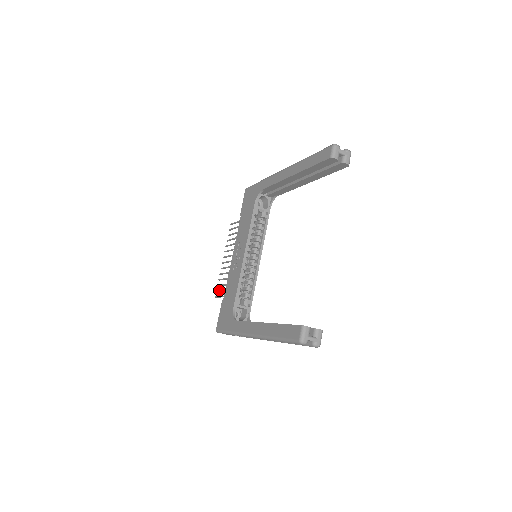
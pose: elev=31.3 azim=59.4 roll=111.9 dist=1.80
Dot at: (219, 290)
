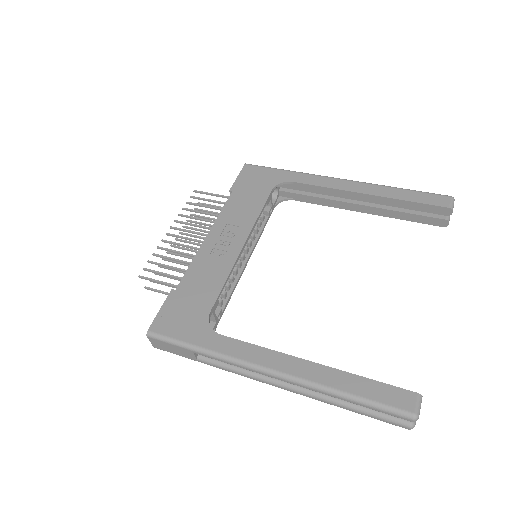
Dot at: occluded
